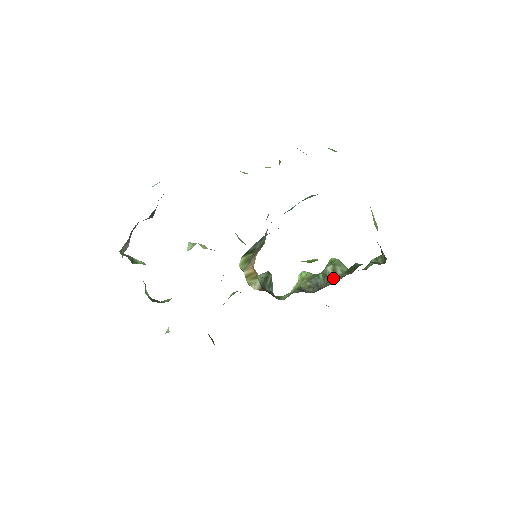
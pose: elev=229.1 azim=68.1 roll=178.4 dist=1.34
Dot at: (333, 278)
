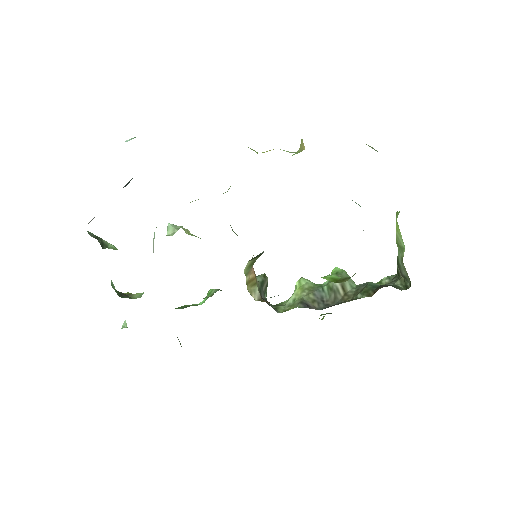
Dot at: (342, 295)
